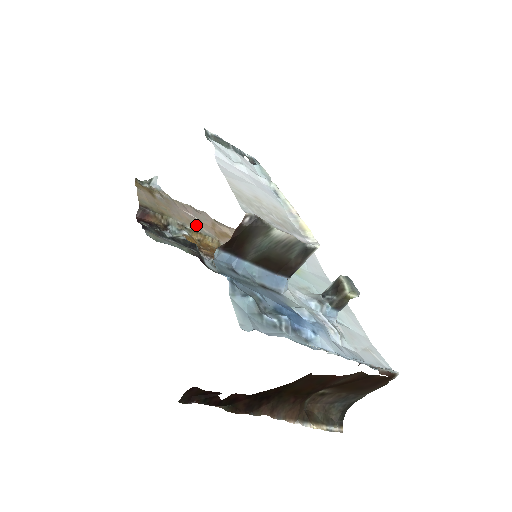
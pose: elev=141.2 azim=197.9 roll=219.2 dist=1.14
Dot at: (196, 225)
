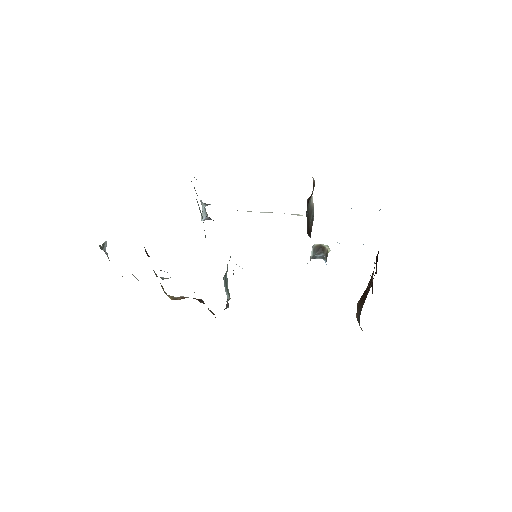
Dot at: occluded
